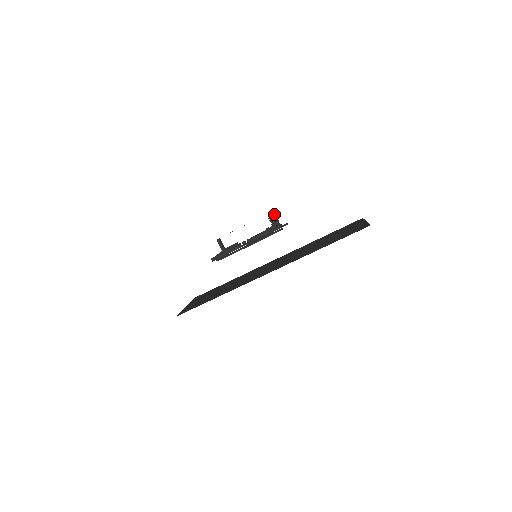
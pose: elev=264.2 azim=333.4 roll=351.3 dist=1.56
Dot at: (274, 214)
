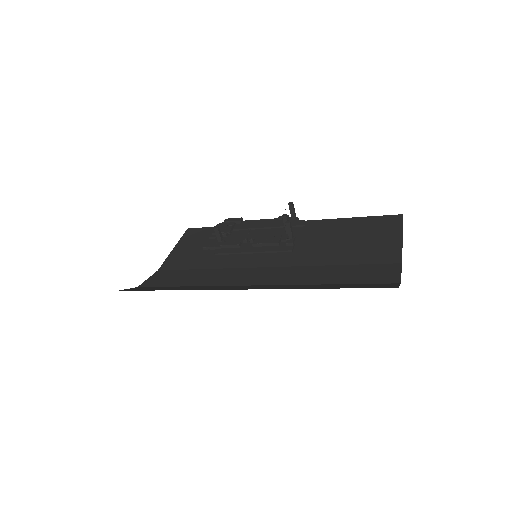
Dot at: (289, 226)
